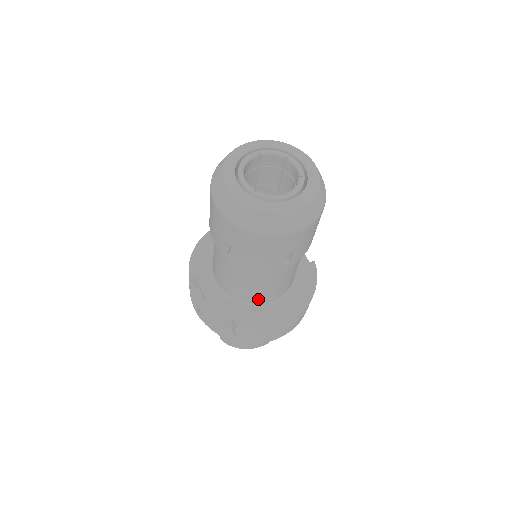
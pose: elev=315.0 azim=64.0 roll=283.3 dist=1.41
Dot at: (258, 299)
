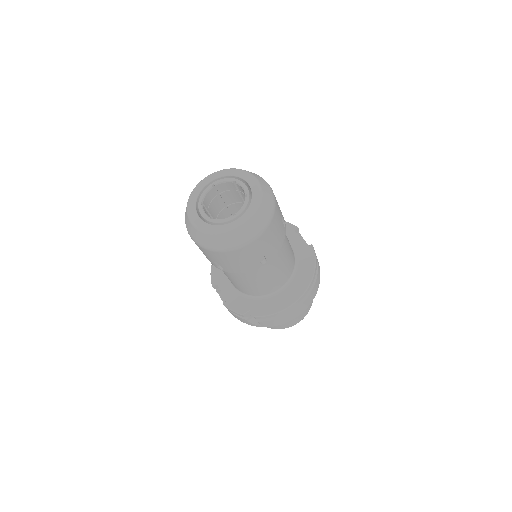
Dot at: (265, 291)
